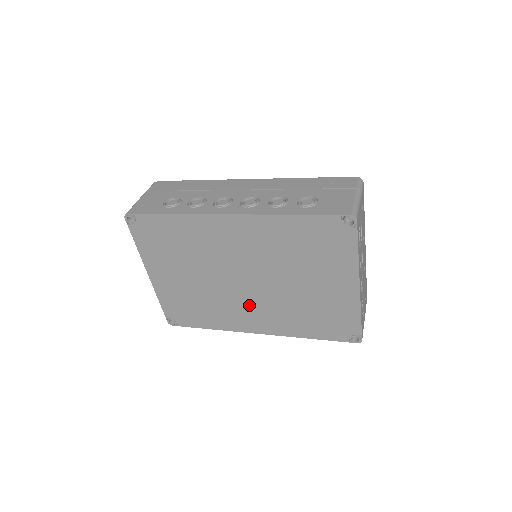
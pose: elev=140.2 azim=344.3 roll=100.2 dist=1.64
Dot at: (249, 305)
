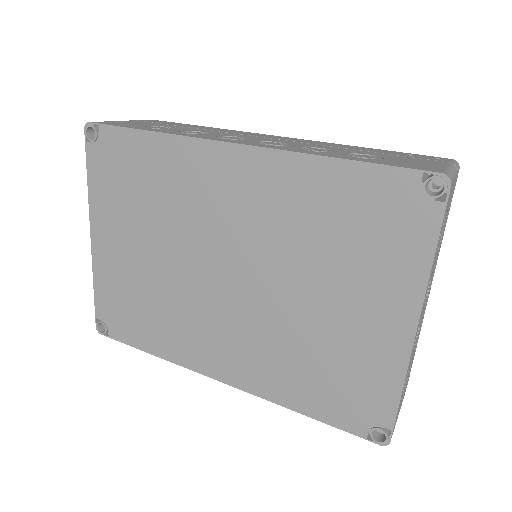
Dot at: (220, 323)
